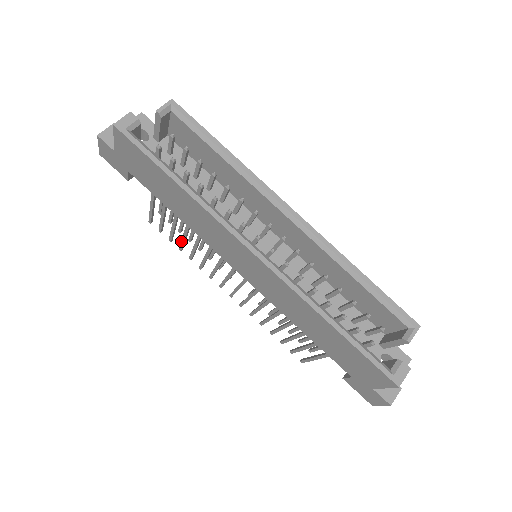
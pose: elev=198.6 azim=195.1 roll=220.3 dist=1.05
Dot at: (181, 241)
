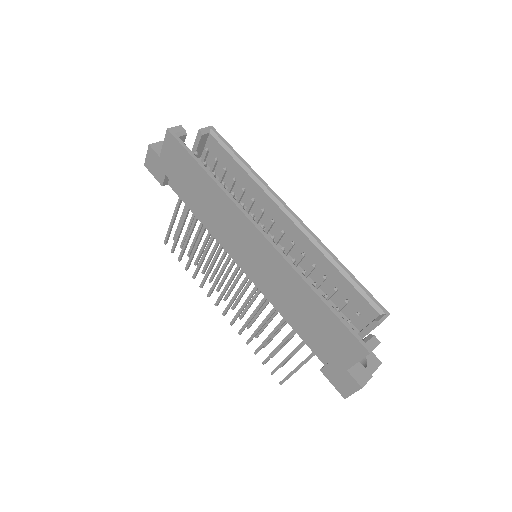
Dot at: (190, 256)
